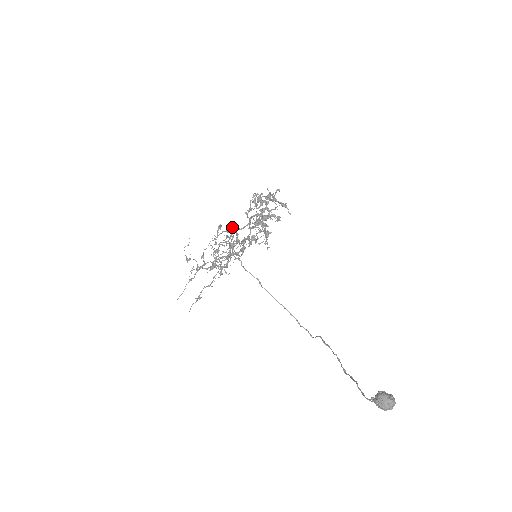
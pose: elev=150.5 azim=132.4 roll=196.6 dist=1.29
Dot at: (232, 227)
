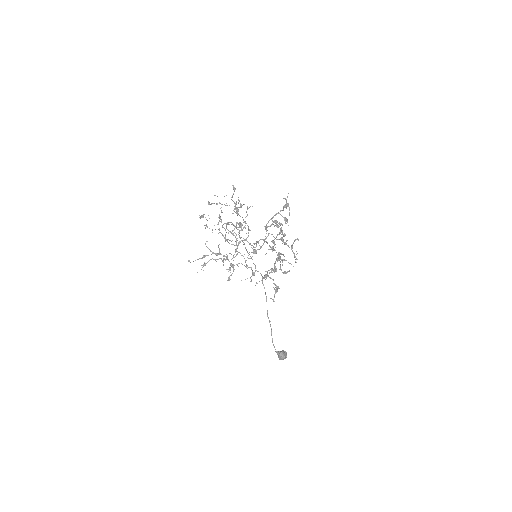
Dot at: occluded
